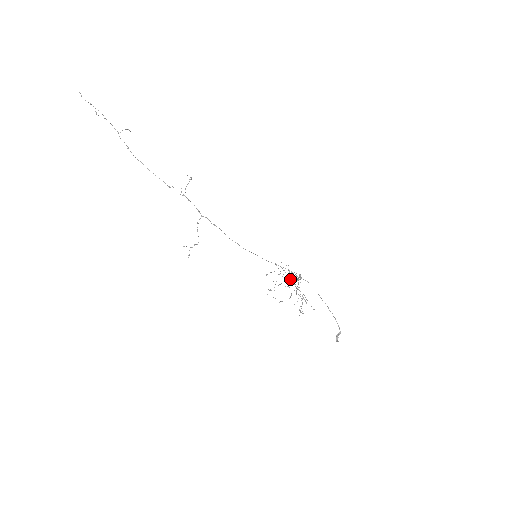
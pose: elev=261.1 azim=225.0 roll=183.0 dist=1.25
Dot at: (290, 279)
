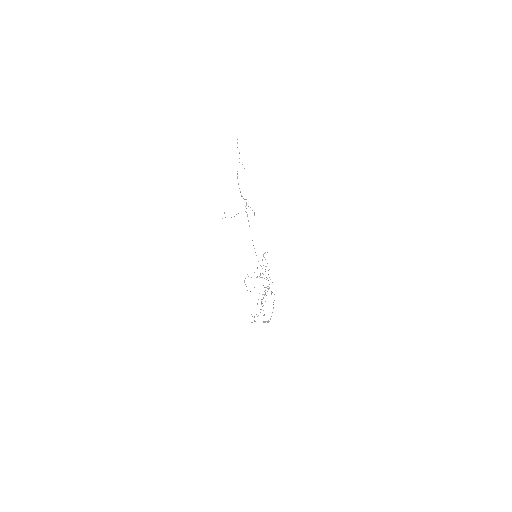
Dot at: occluded
